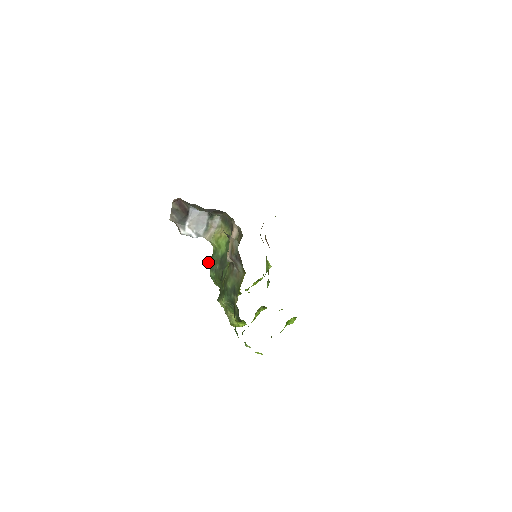
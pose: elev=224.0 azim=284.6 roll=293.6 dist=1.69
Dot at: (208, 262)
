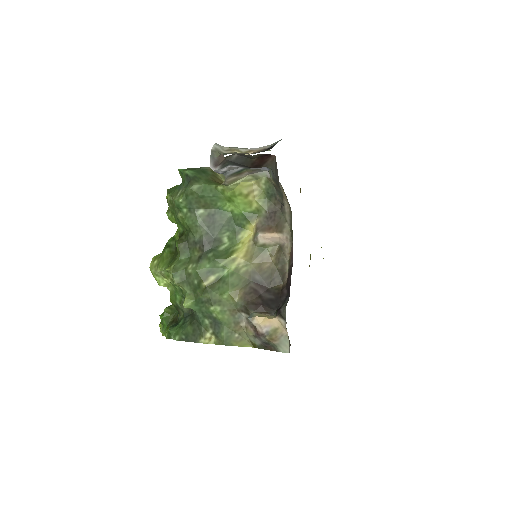
Dot at: (193, 189)
